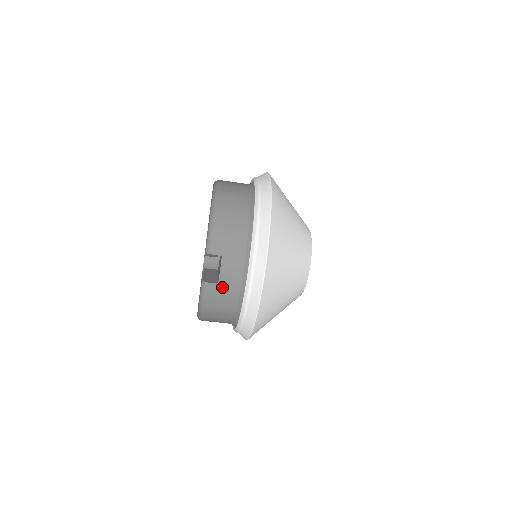
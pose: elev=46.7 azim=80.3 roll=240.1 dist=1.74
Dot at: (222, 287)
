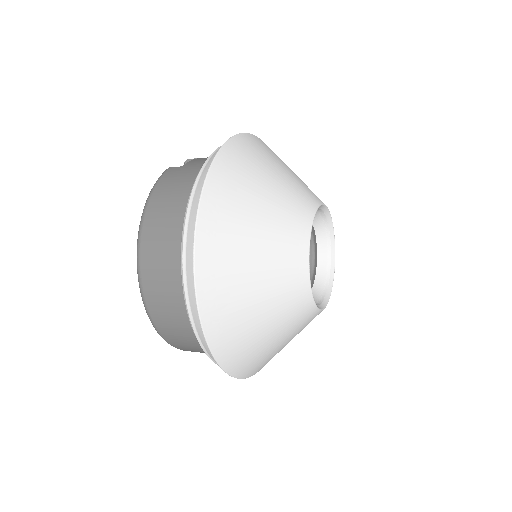
Dot at: occluded
